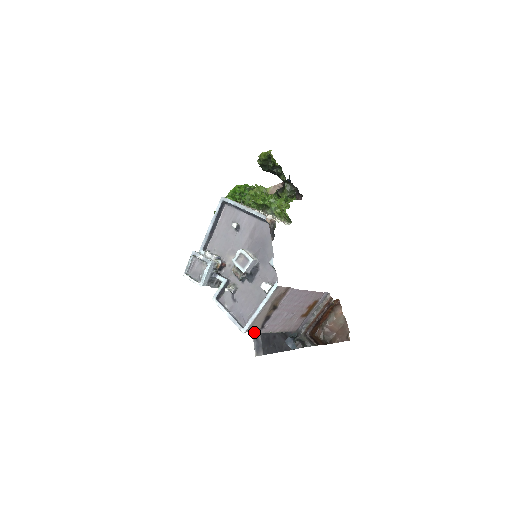
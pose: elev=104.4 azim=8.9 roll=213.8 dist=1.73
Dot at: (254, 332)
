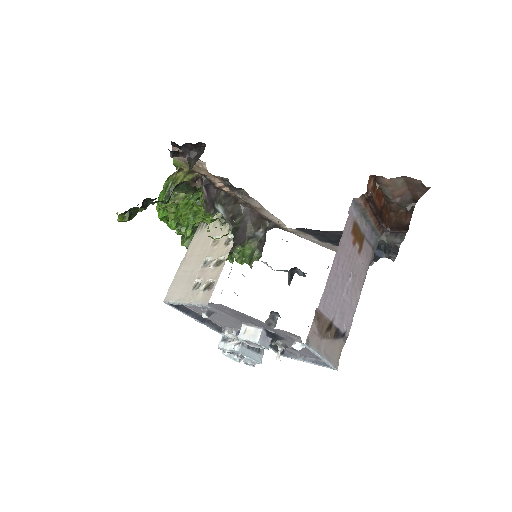
Dot at: occluded
